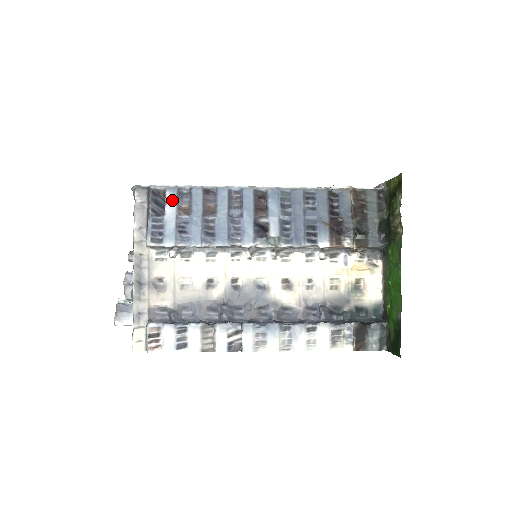
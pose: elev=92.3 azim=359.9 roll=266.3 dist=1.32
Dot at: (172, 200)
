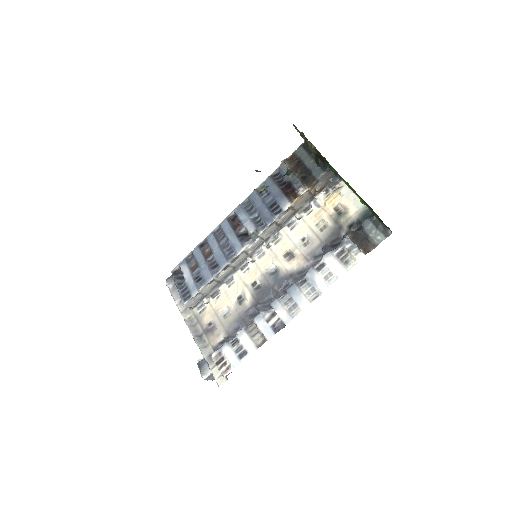
Dot at: (185, 268)
